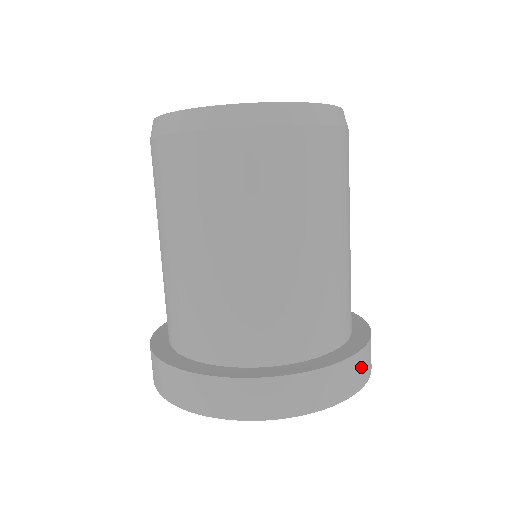
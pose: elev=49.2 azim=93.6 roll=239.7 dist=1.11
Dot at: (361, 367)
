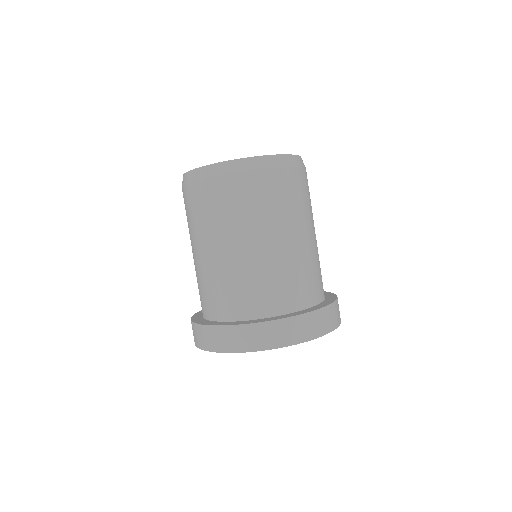
Dot at: (266, 334)
